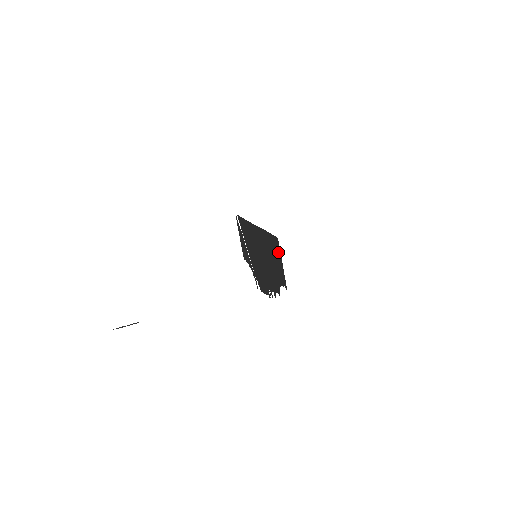
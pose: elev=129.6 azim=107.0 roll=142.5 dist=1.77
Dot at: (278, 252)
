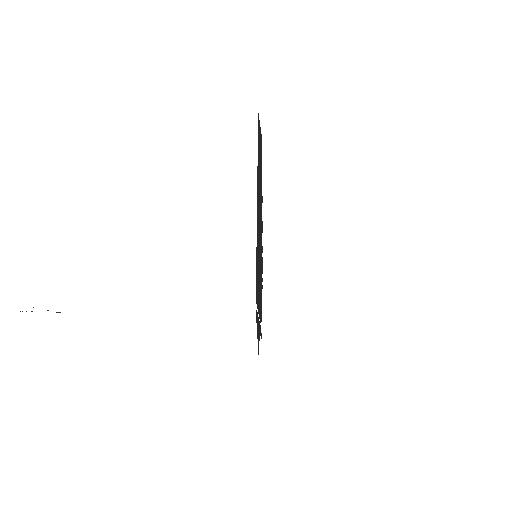
Dot at: (259, 129)
